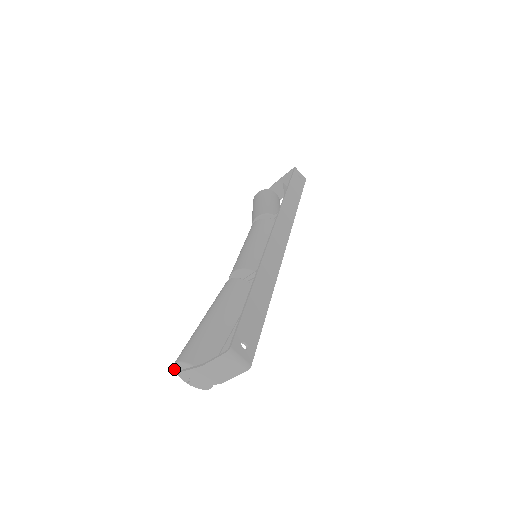
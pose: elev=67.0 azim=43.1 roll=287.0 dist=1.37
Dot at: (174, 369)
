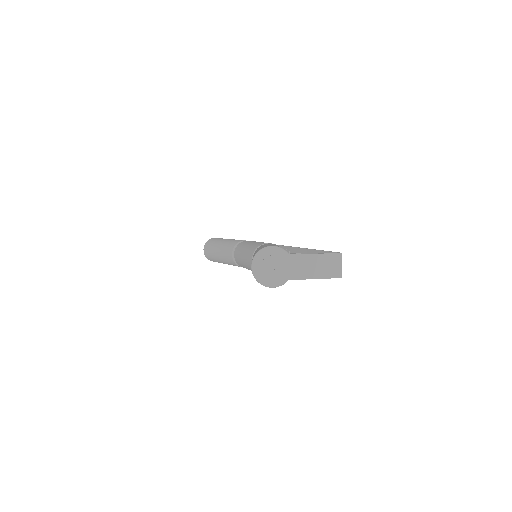
Dot at: (259, 252)
